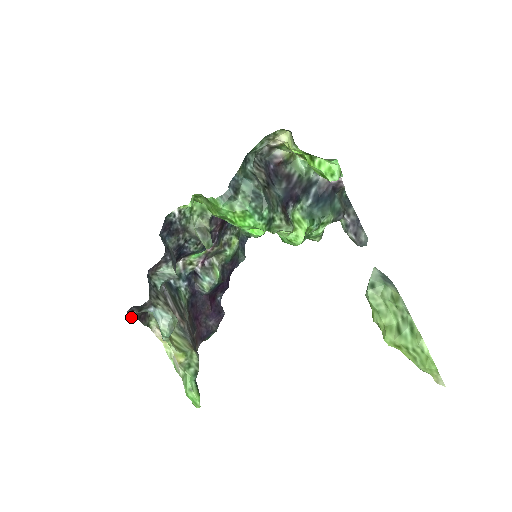
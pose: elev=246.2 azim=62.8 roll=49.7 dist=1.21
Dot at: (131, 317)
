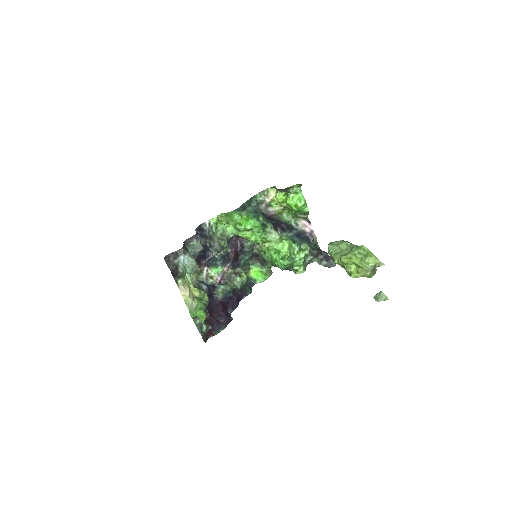
Dot at: (168, 263)
